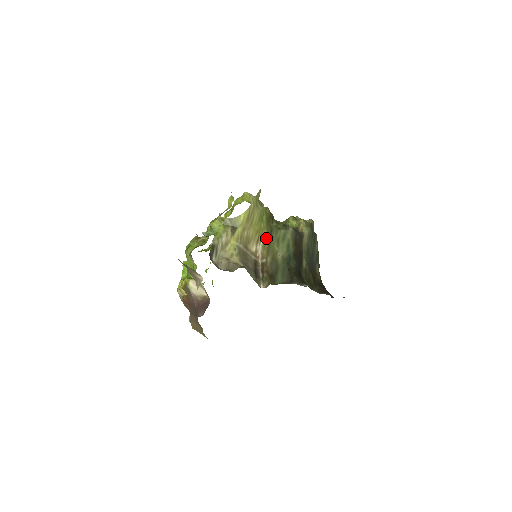
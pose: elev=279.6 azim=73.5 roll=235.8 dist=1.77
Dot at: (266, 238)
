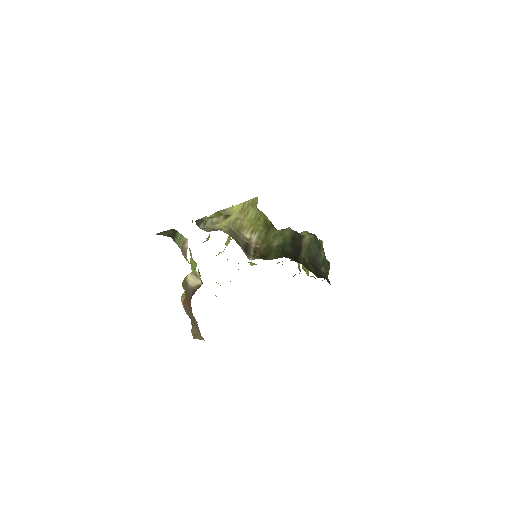
Dot at: (262, 232)
